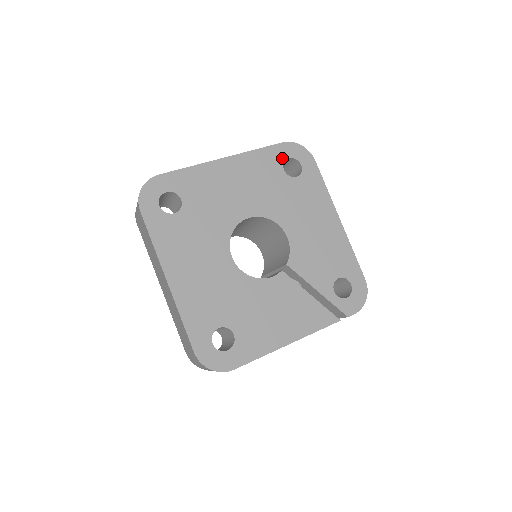
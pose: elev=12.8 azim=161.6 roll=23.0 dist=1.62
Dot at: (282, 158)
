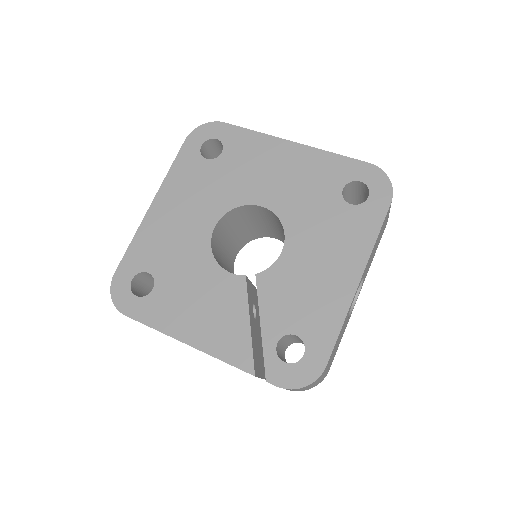
Dot at: (353, 177)
